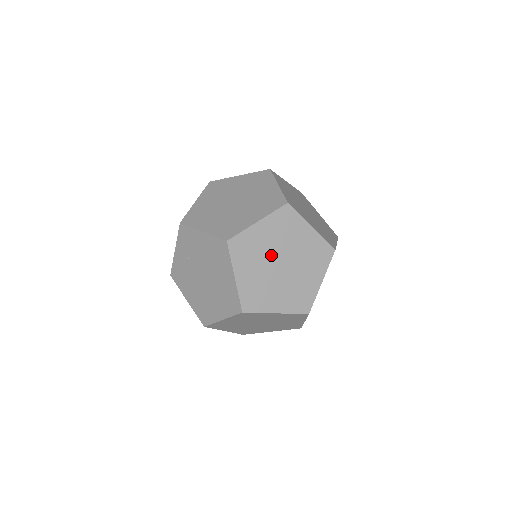
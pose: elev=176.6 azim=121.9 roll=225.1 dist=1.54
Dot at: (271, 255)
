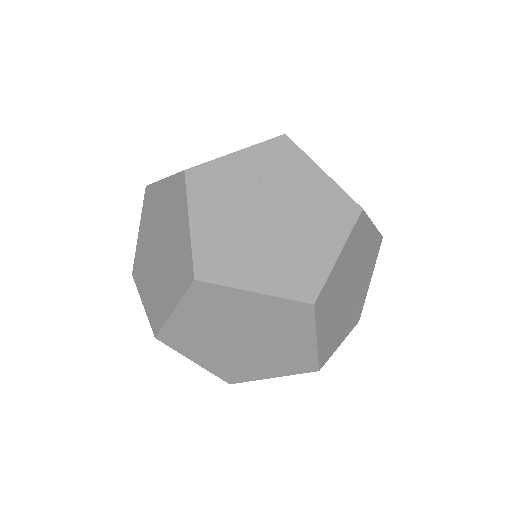
Dot at: (355, 269)
